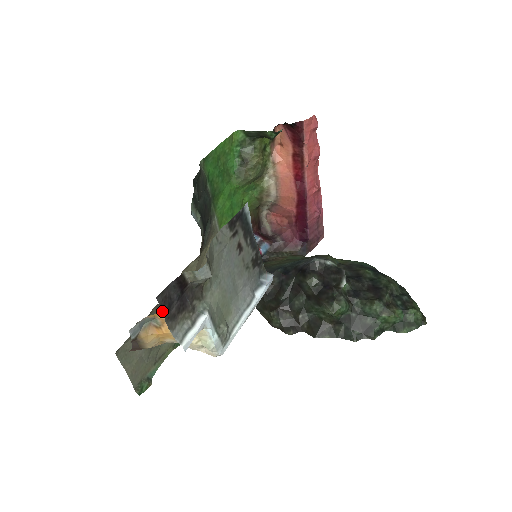
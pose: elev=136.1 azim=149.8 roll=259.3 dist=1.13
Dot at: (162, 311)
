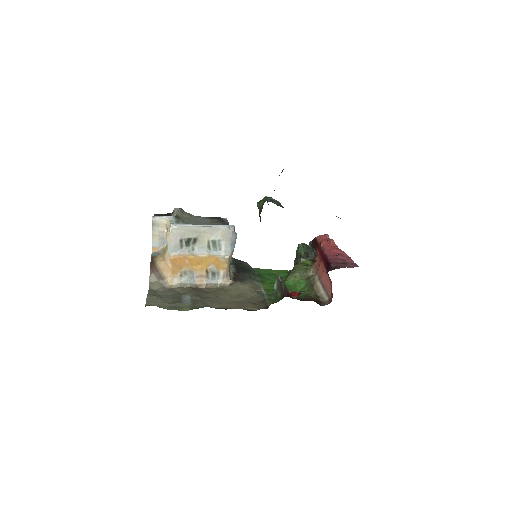
Dot at: (154, 215)
